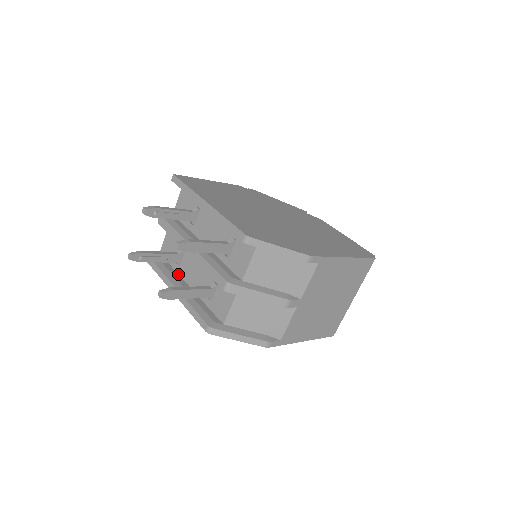
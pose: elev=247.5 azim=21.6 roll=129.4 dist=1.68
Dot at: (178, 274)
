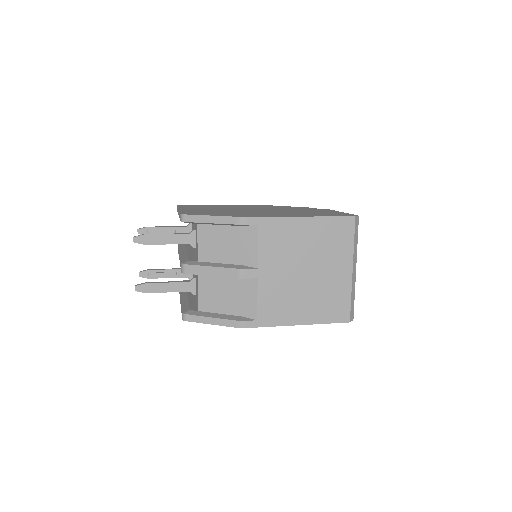
Dot at: occluded
